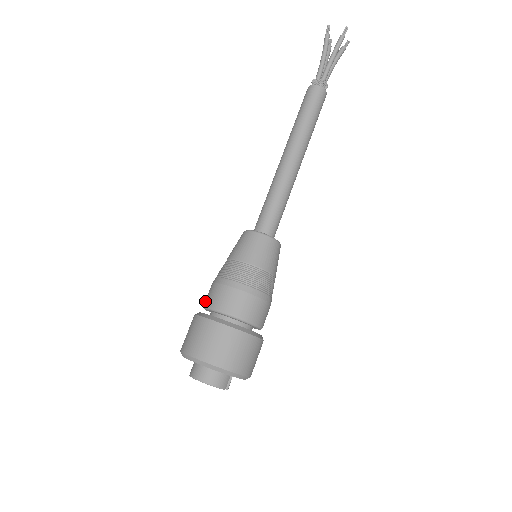
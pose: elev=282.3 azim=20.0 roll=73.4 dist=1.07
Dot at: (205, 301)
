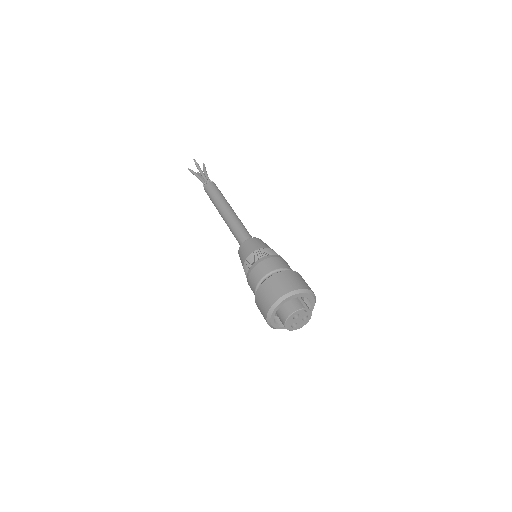
Dot at: occluded
